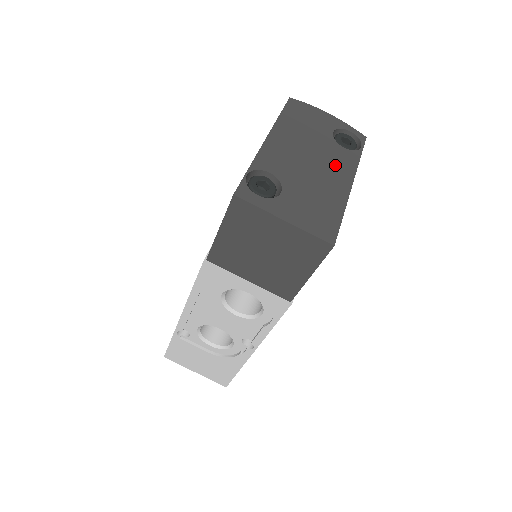
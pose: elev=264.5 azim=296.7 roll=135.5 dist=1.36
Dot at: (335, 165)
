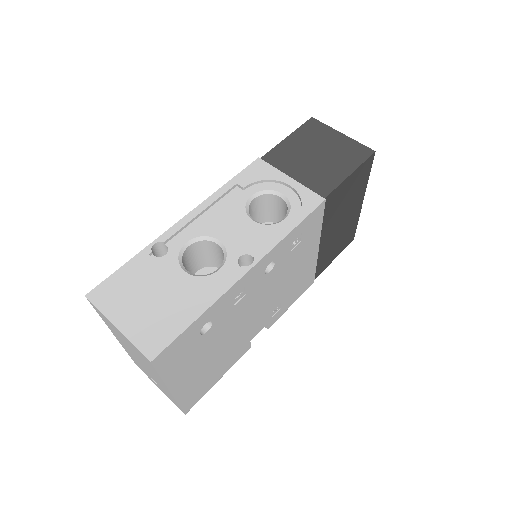
Dot at: occluded
